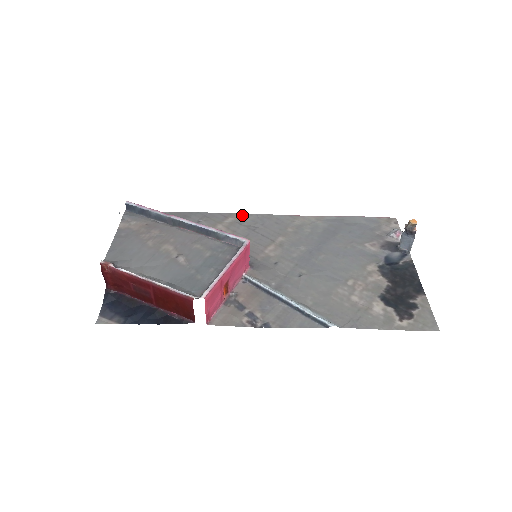
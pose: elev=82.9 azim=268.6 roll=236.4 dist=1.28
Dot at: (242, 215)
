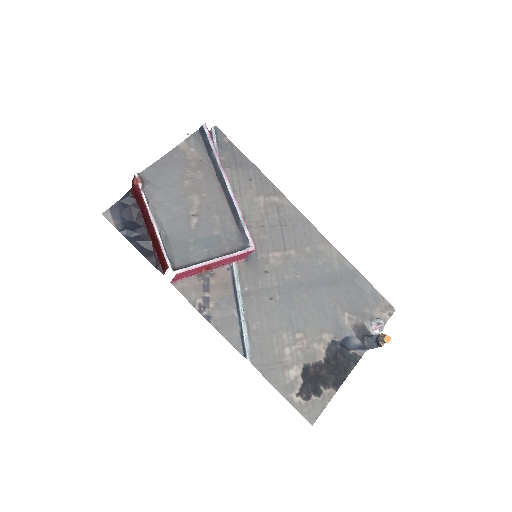
Dot at: (288, 202)
